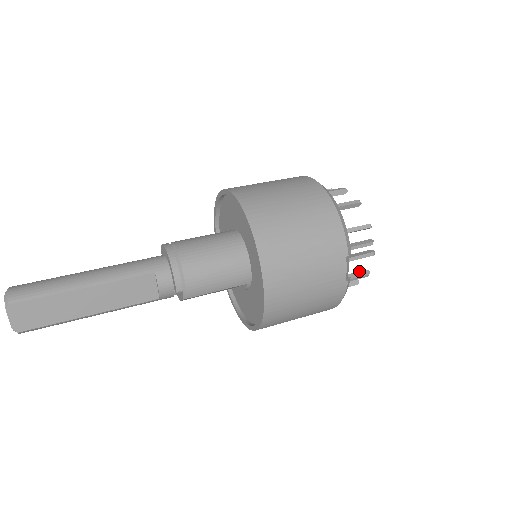
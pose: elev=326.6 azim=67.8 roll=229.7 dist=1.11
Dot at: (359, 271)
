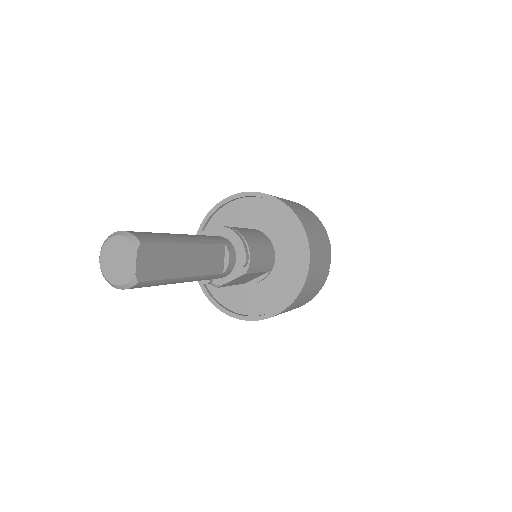
Dot at: occluded
